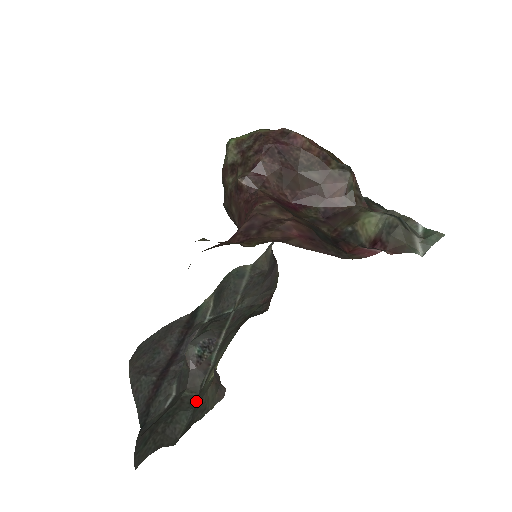
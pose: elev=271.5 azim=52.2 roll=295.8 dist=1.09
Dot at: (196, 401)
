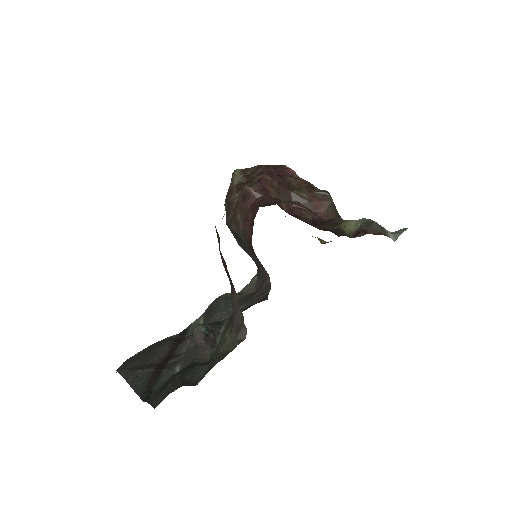
Dot at: (210, 360)
